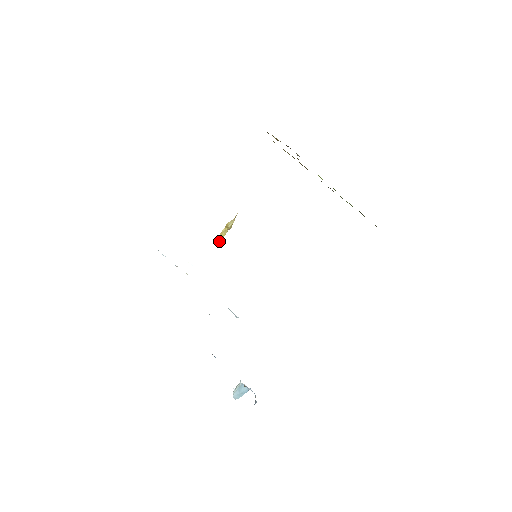
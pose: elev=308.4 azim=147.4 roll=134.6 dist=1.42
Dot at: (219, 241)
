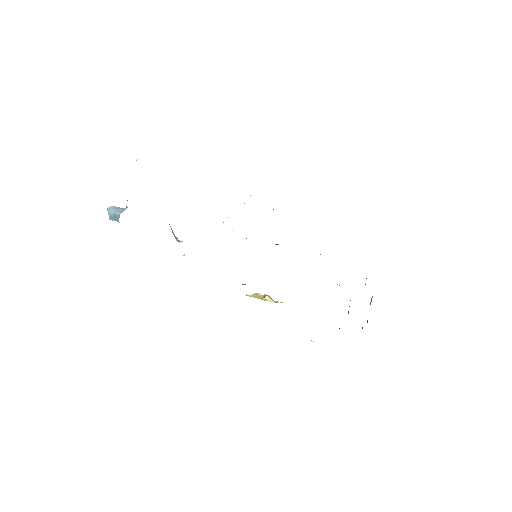
Dot at: (247, 295)
